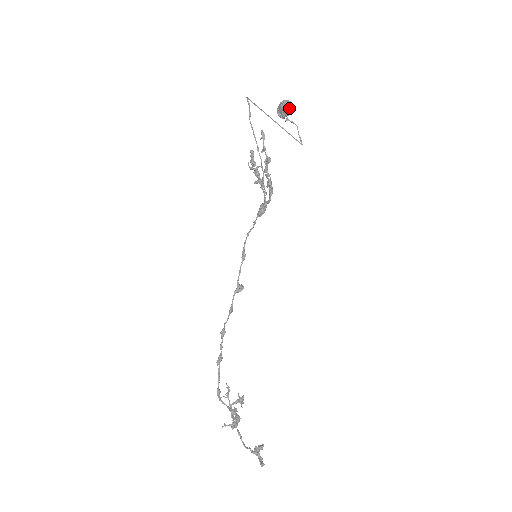
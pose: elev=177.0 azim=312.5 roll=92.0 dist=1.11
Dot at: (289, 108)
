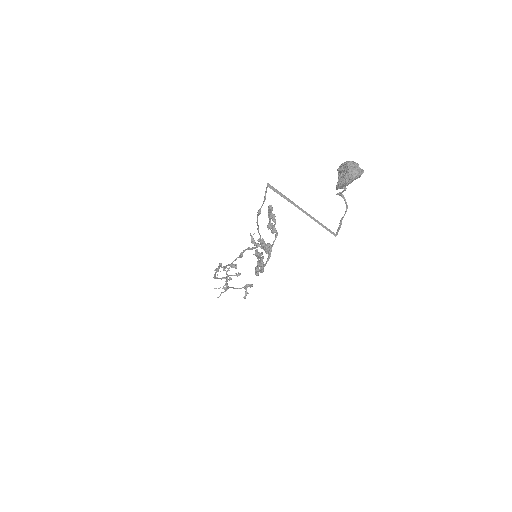
Dot at: (353, 180)
